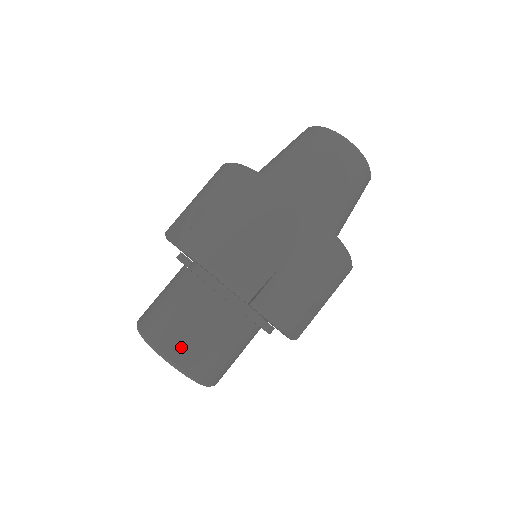
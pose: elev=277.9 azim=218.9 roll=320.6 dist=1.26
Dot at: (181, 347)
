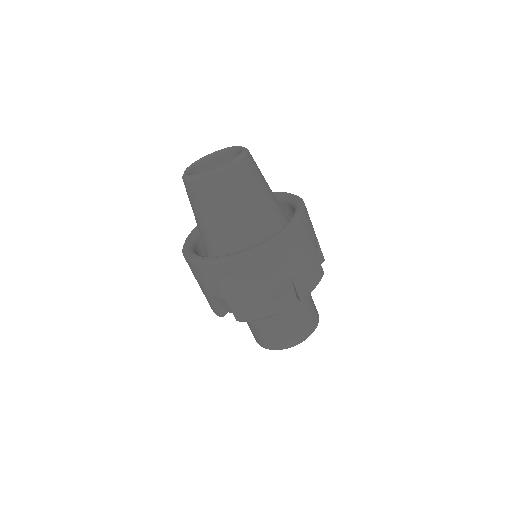
Dot at: (261, 341)
